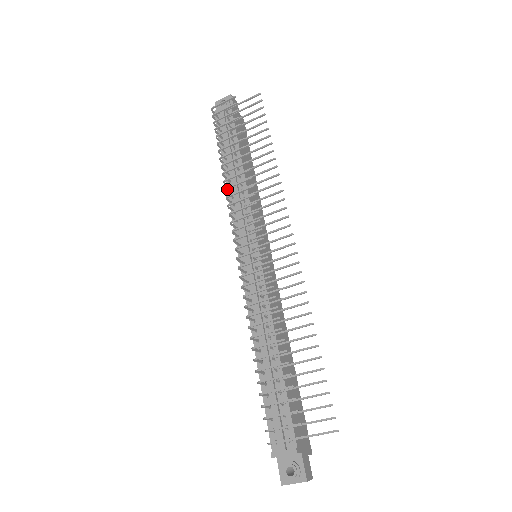
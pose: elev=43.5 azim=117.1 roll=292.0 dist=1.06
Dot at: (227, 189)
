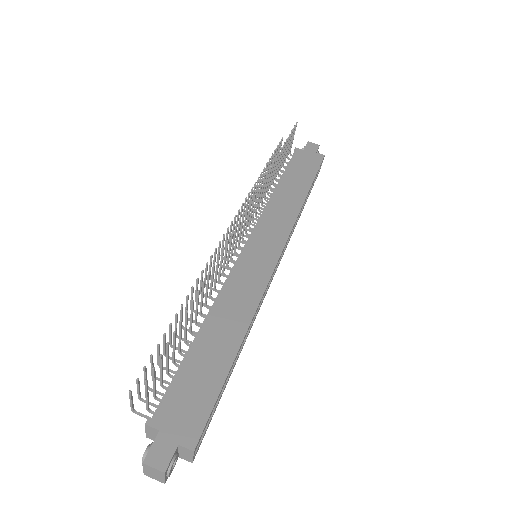
Dot at: occluded
